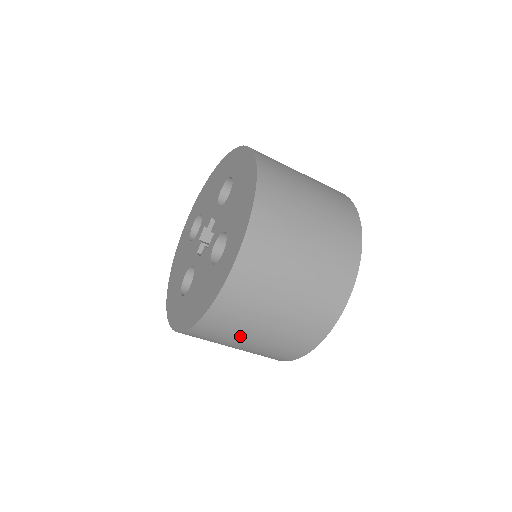
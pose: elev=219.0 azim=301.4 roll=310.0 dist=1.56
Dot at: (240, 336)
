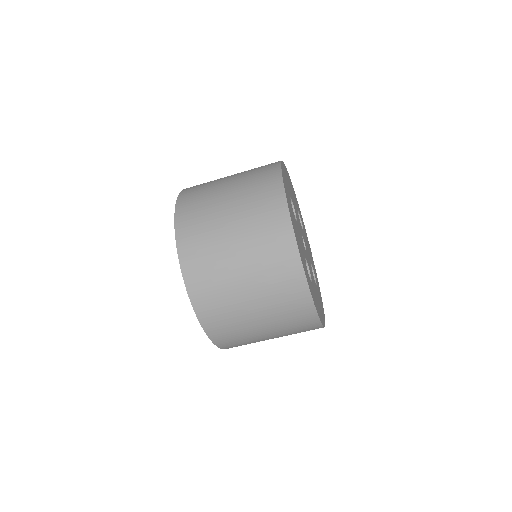
Dot at: occluded
